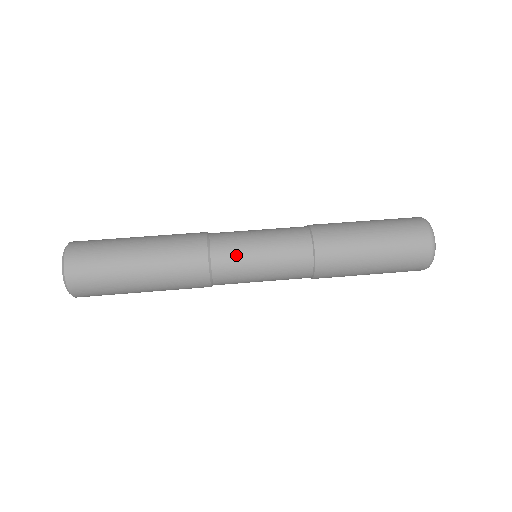
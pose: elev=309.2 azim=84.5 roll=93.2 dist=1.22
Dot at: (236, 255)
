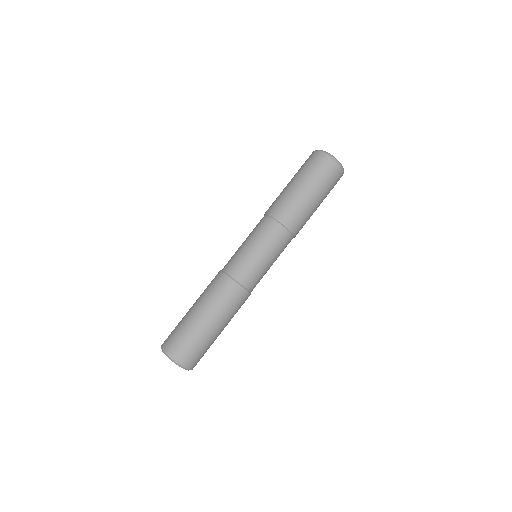
Dot at: (243, 263)
